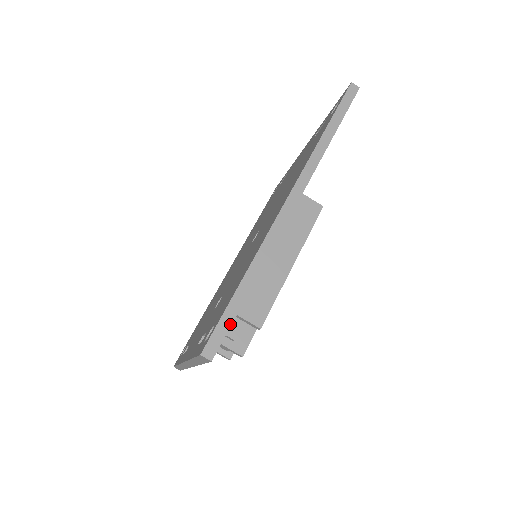
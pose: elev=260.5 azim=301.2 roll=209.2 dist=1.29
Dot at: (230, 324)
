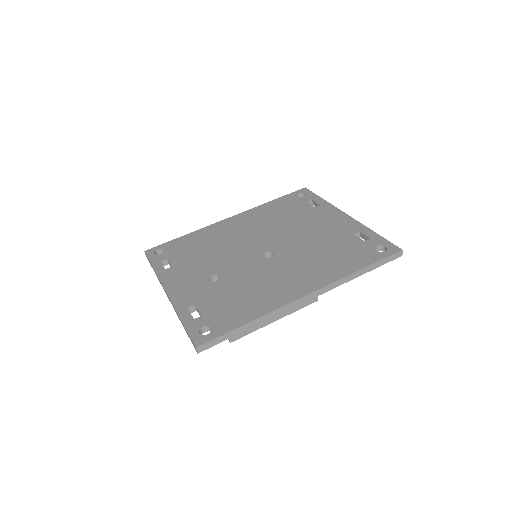
Dot at: (222, 341)
